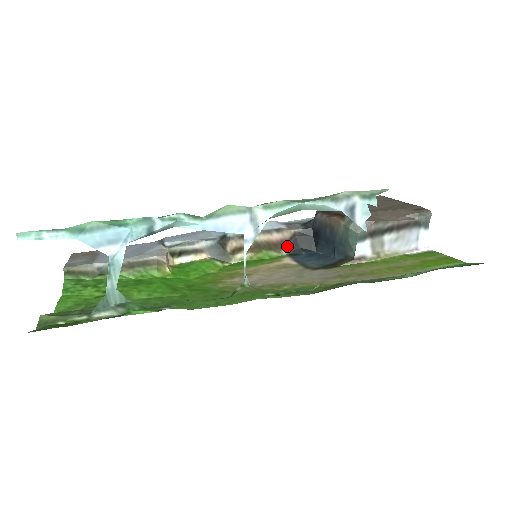
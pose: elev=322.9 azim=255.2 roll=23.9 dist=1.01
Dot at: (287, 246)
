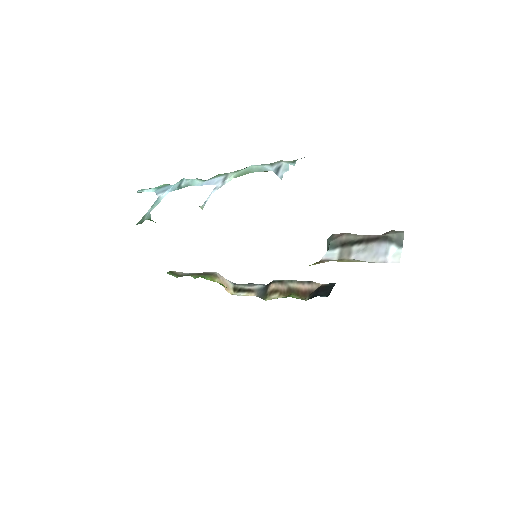
Dot at: (311, 295)
